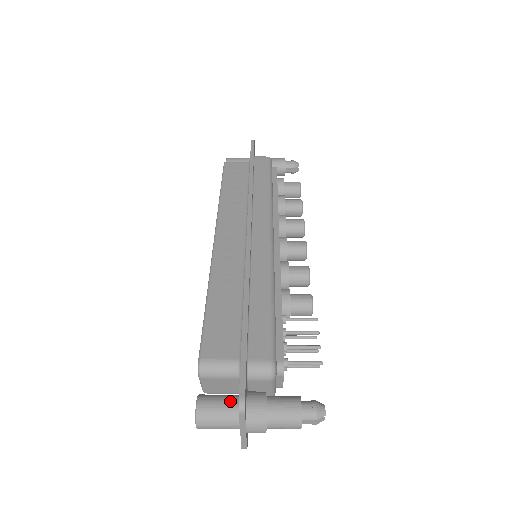
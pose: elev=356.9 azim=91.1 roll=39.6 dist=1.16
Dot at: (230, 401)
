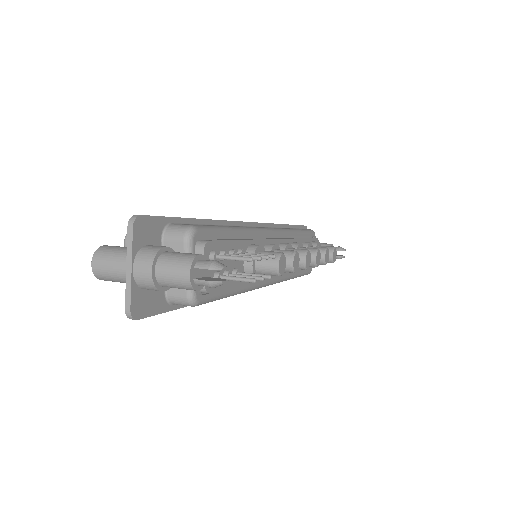
Dot at: occluded
